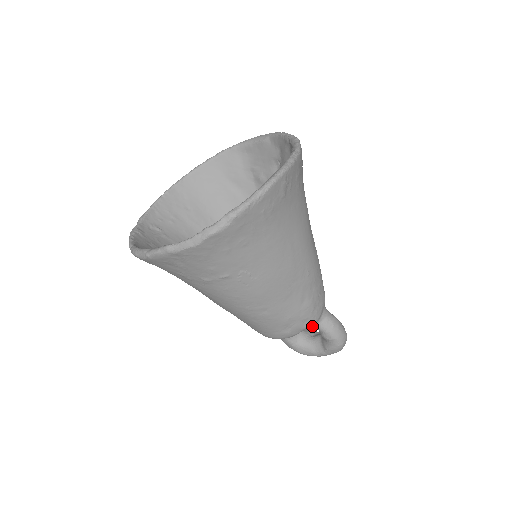
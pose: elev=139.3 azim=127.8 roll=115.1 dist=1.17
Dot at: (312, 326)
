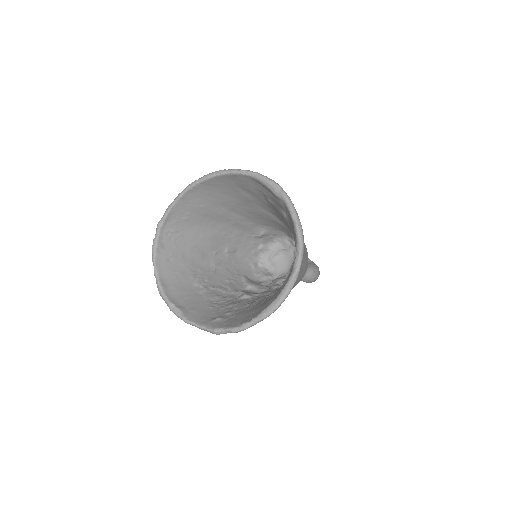
Dot at: occluded
